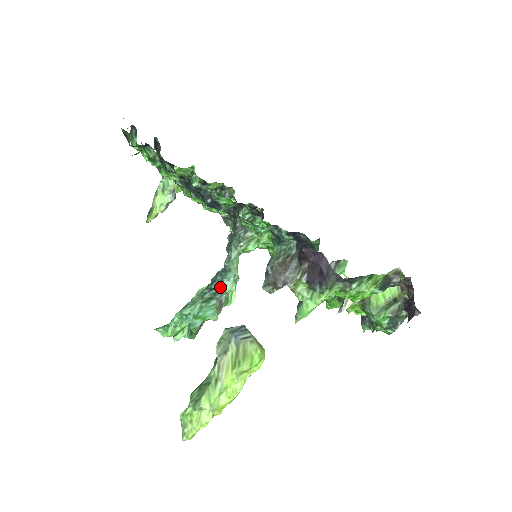
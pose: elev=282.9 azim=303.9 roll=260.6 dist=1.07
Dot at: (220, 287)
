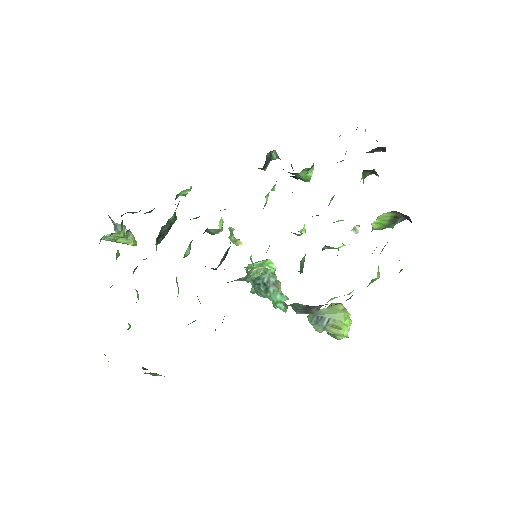
Dot at: (262, 281)
